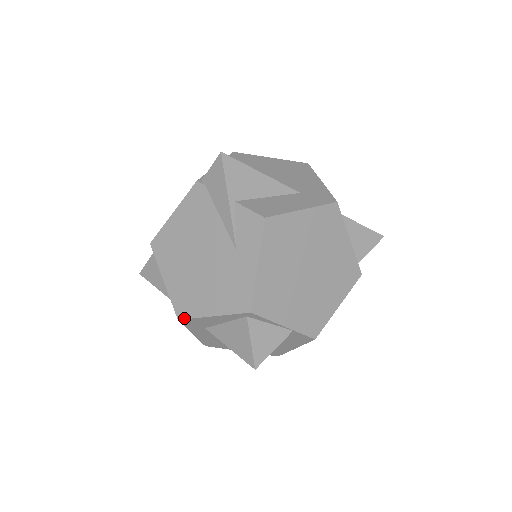
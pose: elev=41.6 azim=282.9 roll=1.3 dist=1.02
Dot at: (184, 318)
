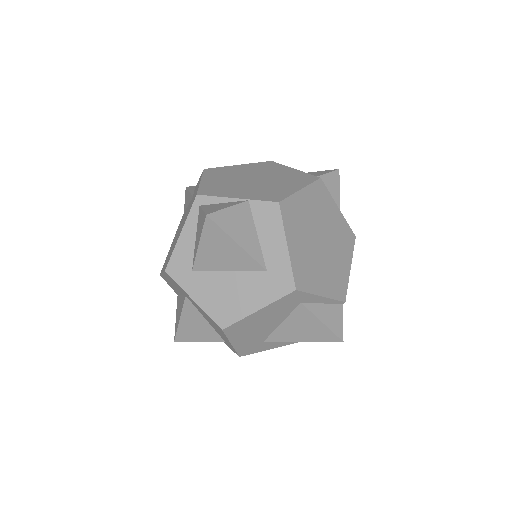
Dot at: (168, 263)
